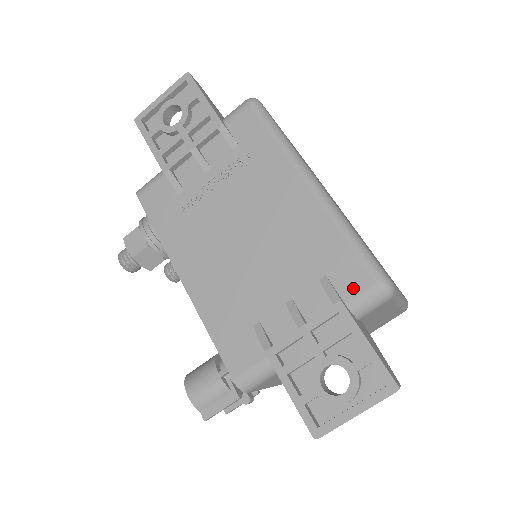
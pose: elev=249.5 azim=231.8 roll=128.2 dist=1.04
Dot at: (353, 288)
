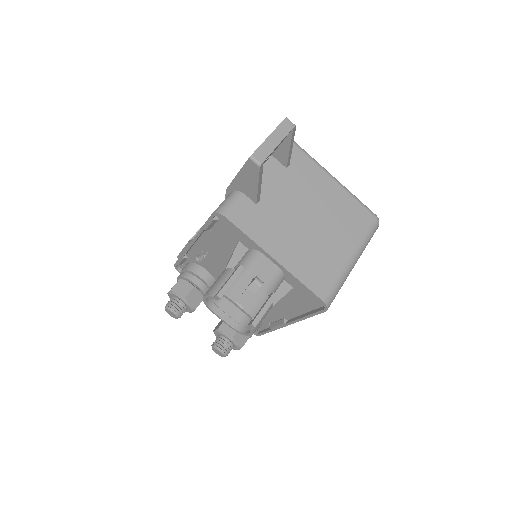
Dot at: occluded
